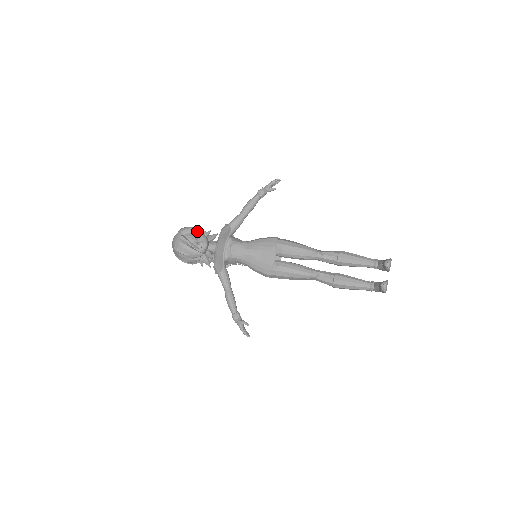
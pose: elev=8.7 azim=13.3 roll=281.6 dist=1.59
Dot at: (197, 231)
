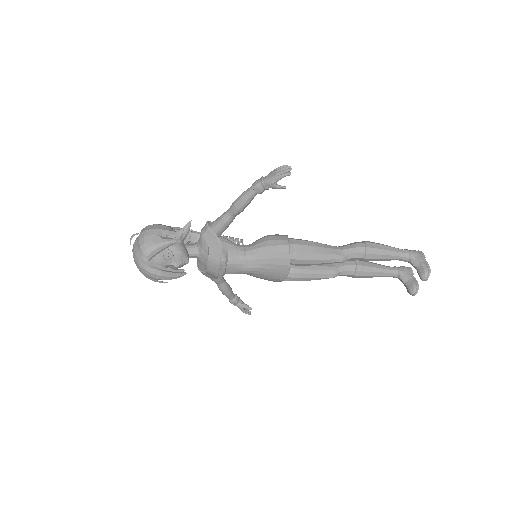
Dot at: (168, 246)
